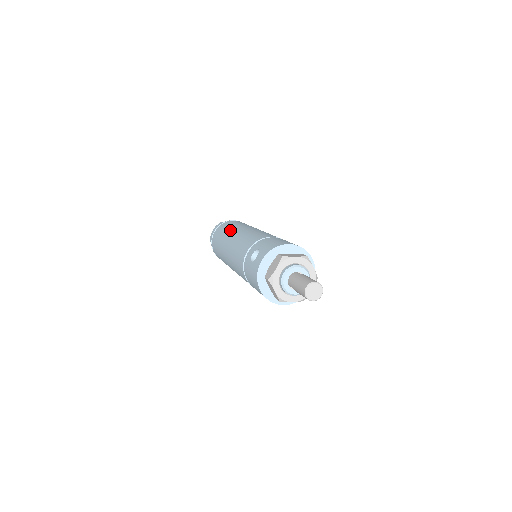
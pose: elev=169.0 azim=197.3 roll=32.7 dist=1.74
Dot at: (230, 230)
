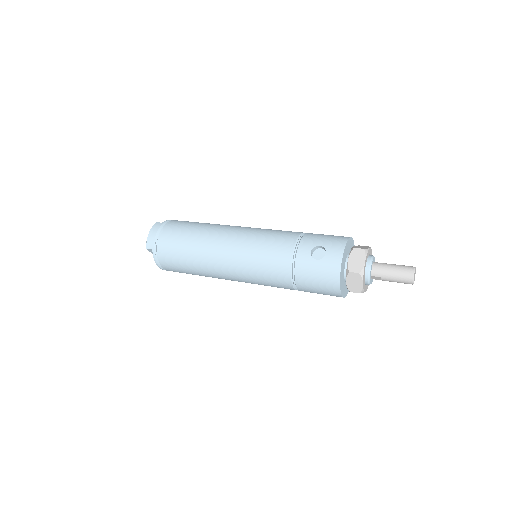
Dot at: (206, 231)
